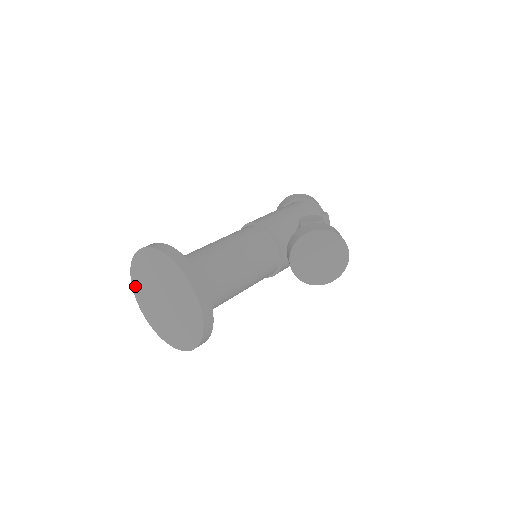
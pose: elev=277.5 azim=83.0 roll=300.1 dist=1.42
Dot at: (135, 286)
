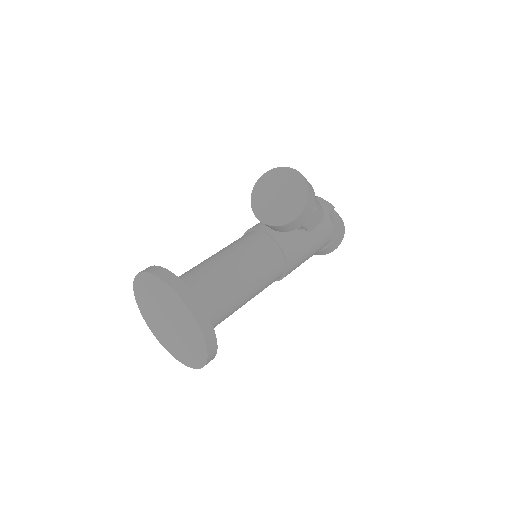
Dot at: (169, 350)
